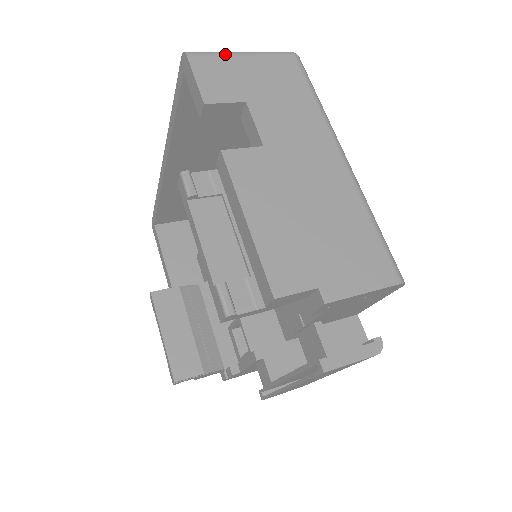
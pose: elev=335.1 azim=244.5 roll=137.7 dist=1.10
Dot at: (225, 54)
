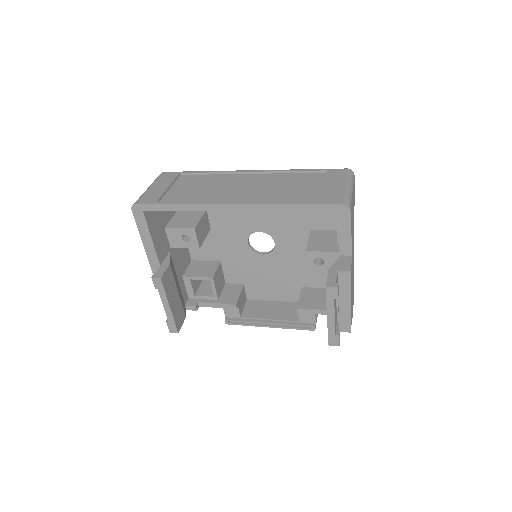
Dot at: occluded
